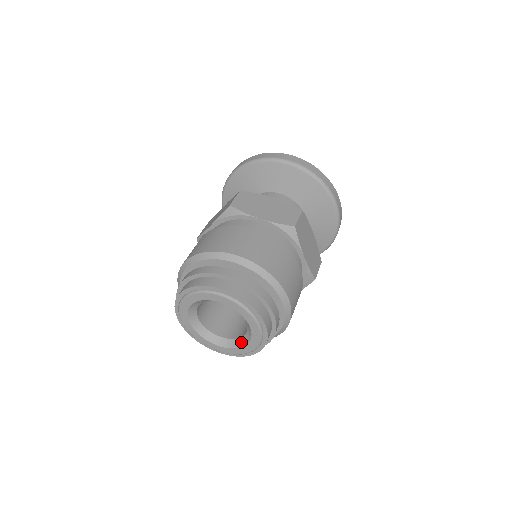
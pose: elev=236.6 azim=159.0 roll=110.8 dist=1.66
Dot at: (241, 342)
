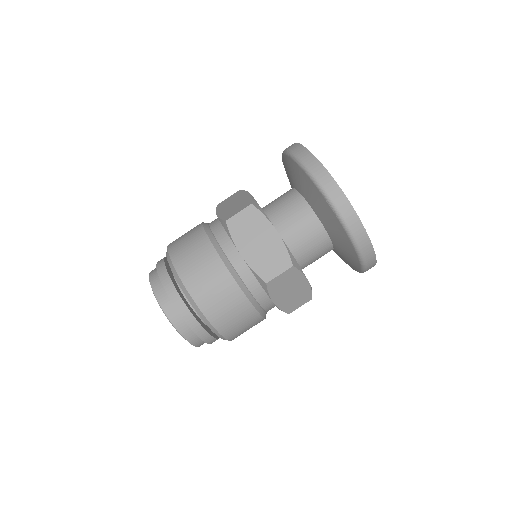
Dot at: occluded
